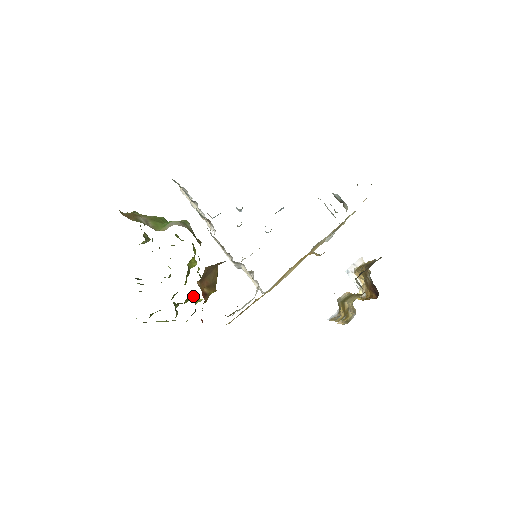
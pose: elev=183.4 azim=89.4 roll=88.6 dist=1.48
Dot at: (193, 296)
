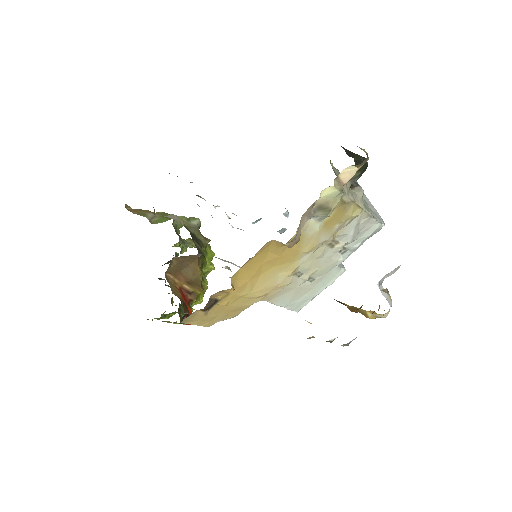
Dot at: occluded
